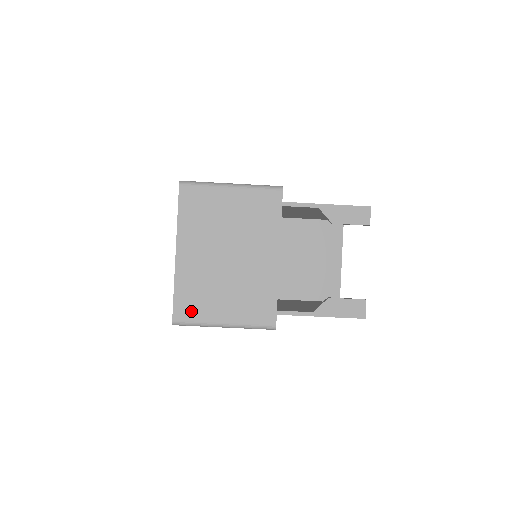
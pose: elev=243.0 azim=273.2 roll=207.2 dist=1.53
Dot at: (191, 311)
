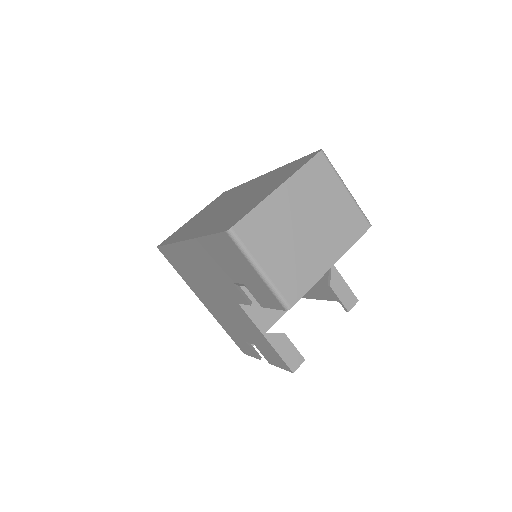
Dot at: (250, 236)
